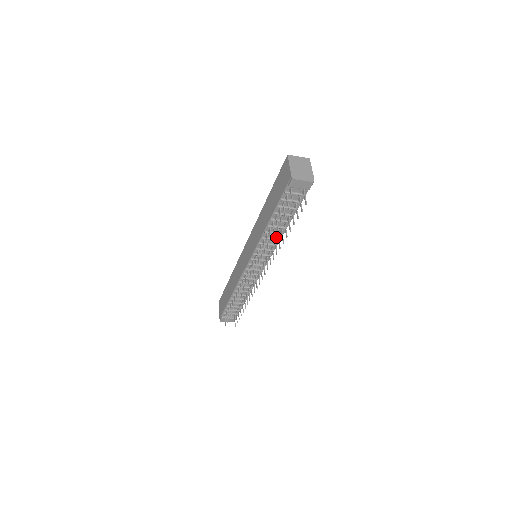
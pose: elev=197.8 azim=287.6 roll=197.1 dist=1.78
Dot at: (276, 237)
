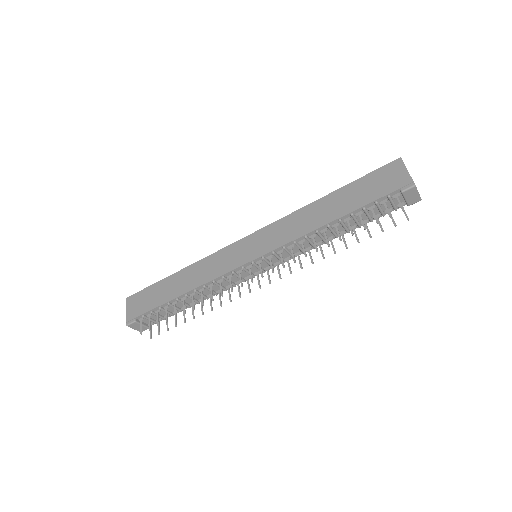
Dot at: occluded
